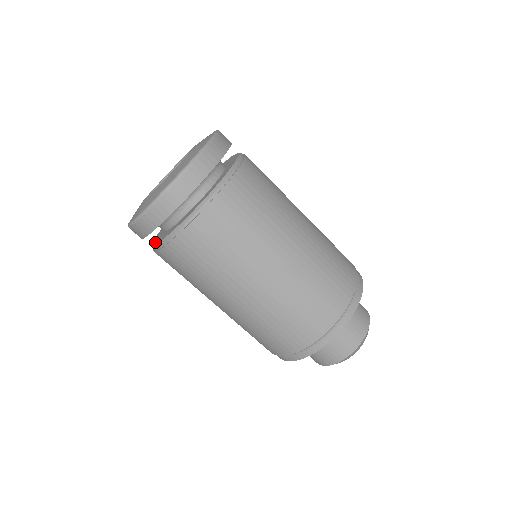
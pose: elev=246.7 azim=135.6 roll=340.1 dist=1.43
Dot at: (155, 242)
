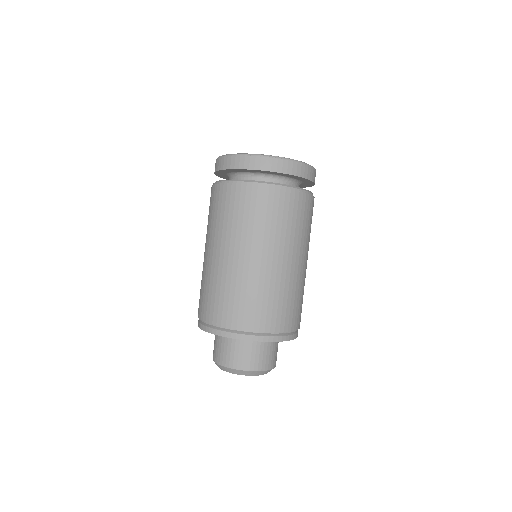
Dot at: (250, 180)
